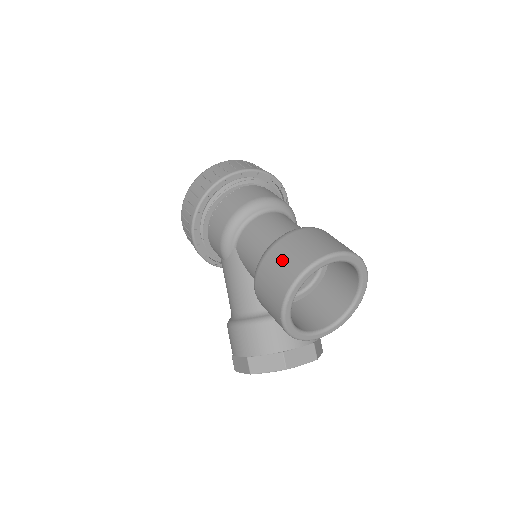
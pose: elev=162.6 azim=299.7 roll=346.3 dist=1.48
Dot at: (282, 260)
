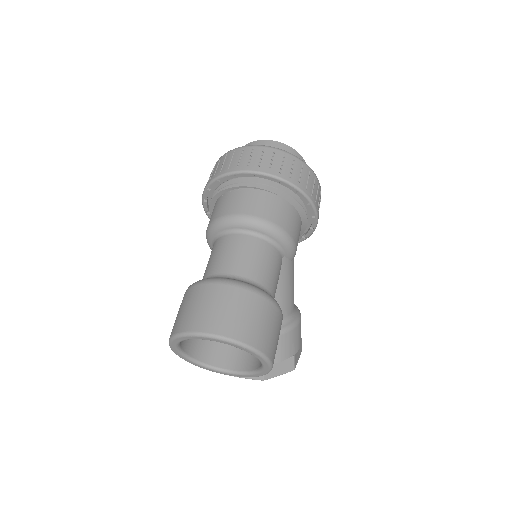
Dot at: (180, 309)
